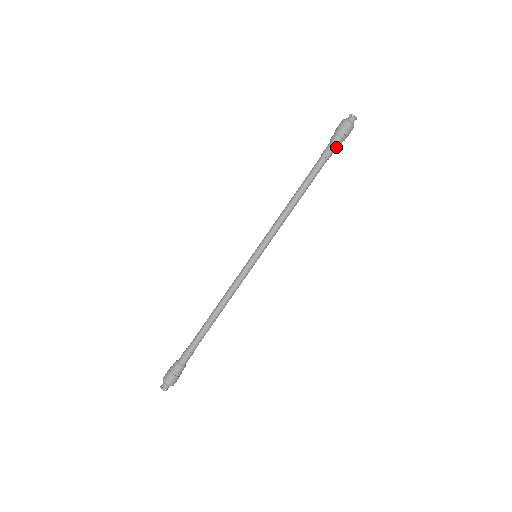
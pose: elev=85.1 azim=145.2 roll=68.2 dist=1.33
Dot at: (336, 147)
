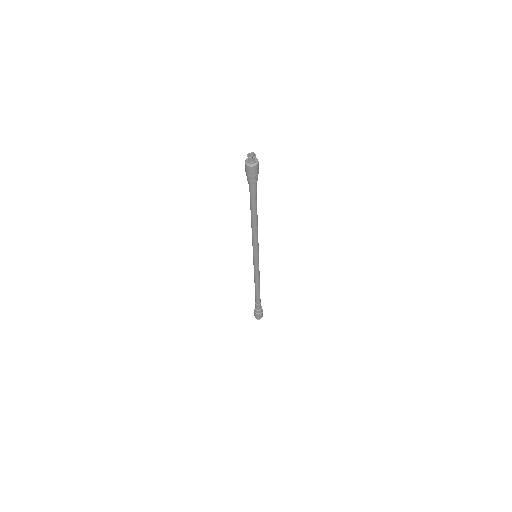
Dot at: (256, 181)
